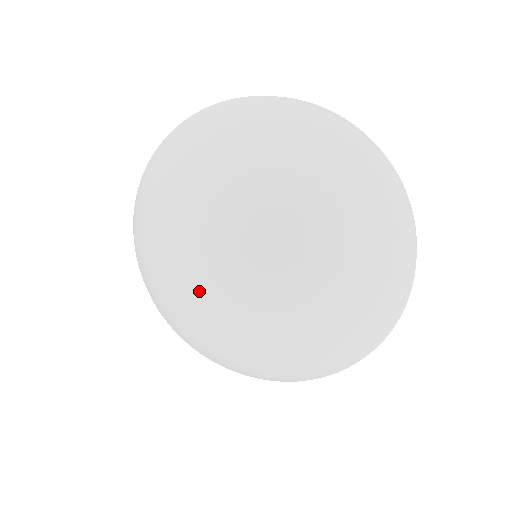
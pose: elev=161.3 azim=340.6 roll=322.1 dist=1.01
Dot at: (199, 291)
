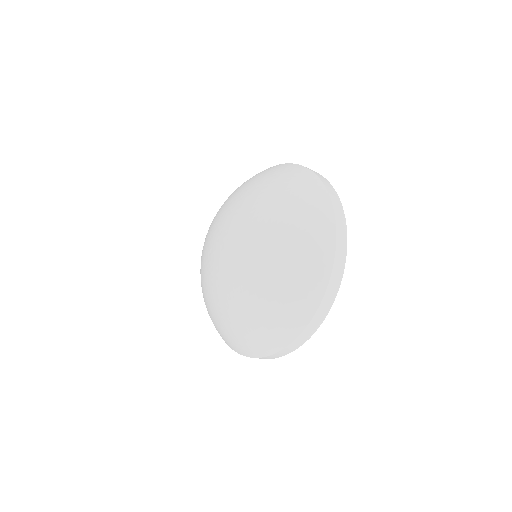
Dot at: (209, 248)
